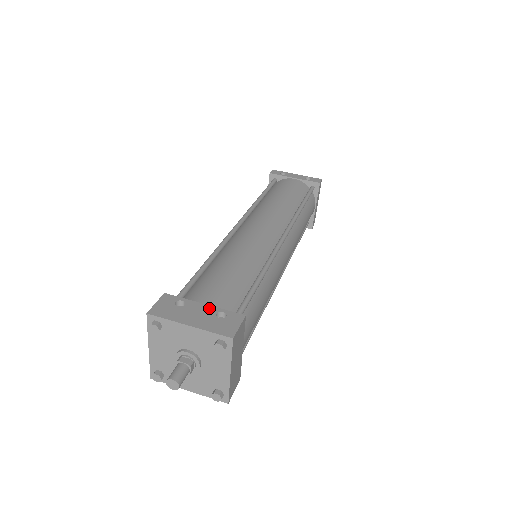
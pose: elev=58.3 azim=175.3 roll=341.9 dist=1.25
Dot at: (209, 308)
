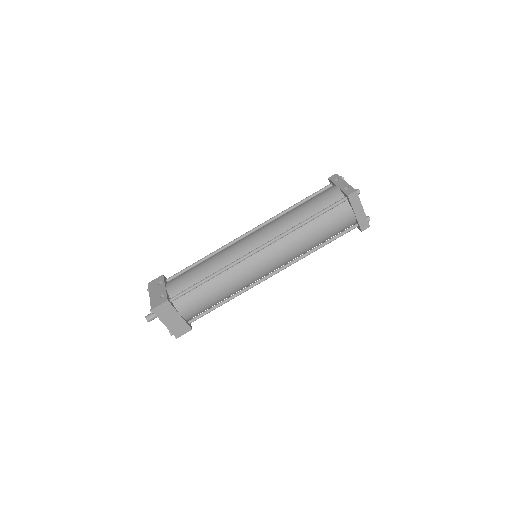
Dot at: (164, 290)
